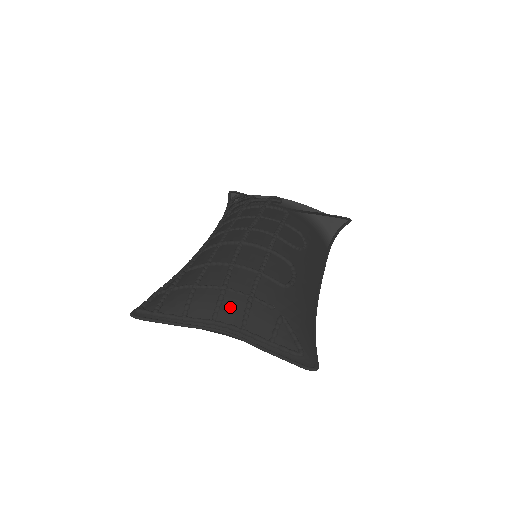
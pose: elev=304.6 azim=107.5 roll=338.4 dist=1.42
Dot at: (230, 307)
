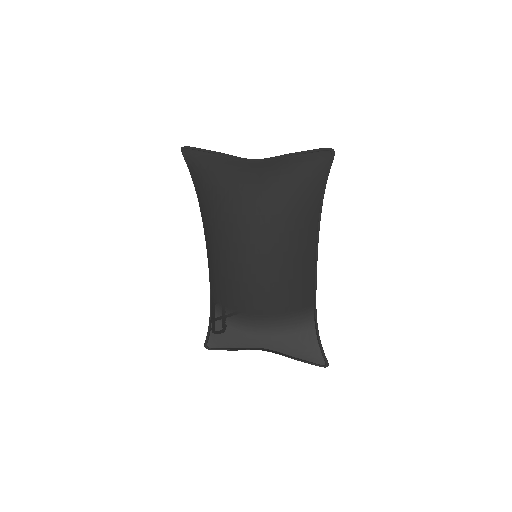
Dot at: occluded
